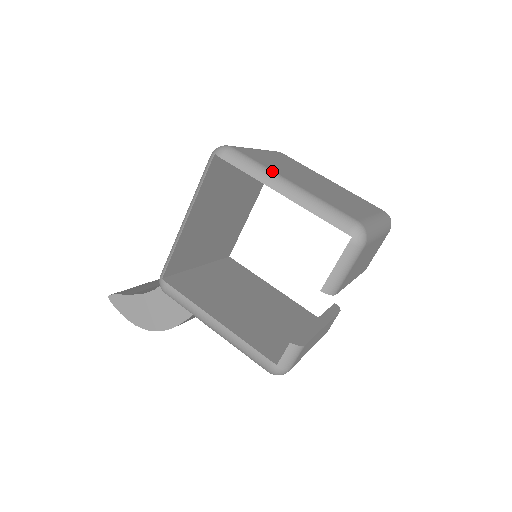
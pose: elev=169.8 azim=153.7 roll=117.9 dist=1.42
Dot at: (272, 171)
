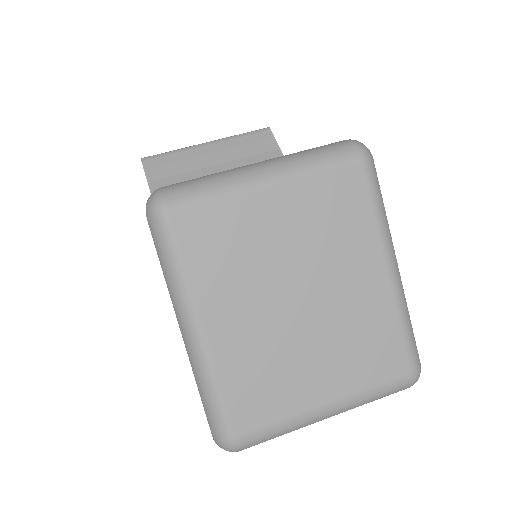
Dot at: (190, 296)
